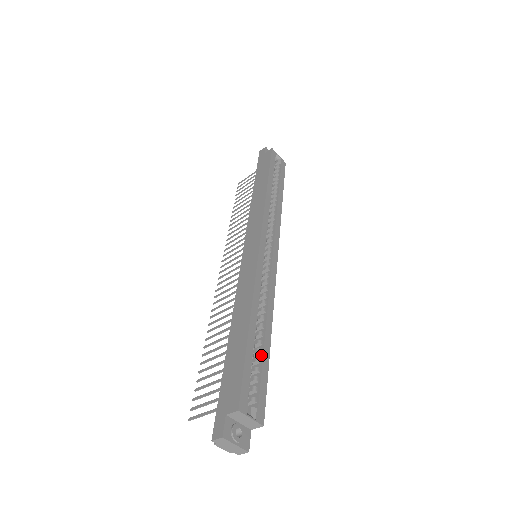
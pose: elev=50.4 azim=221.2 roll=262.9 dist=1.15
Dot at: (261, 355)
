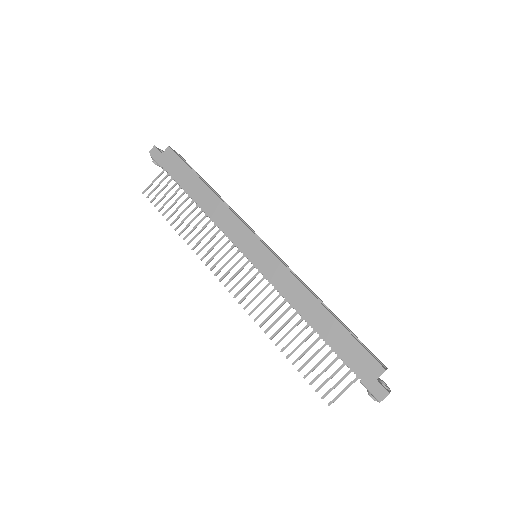
Dot at: occluded
